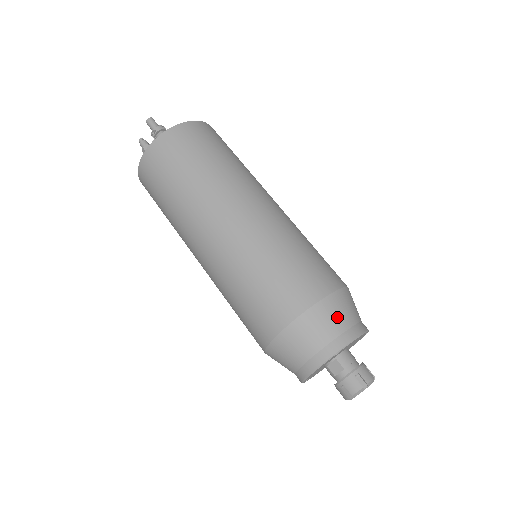
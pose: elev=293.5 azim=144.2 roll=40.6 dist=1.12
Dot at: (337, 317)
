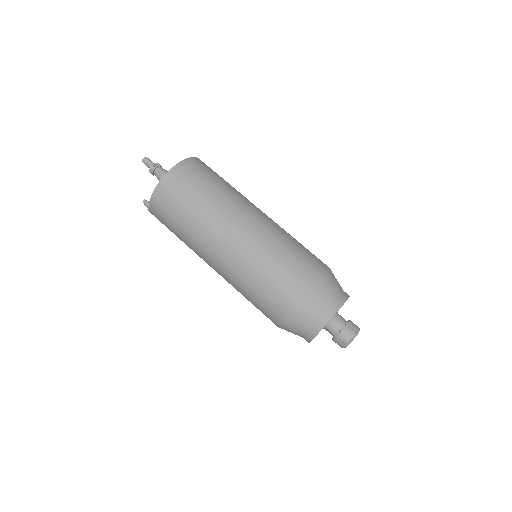
Dot at: (307, 316)
